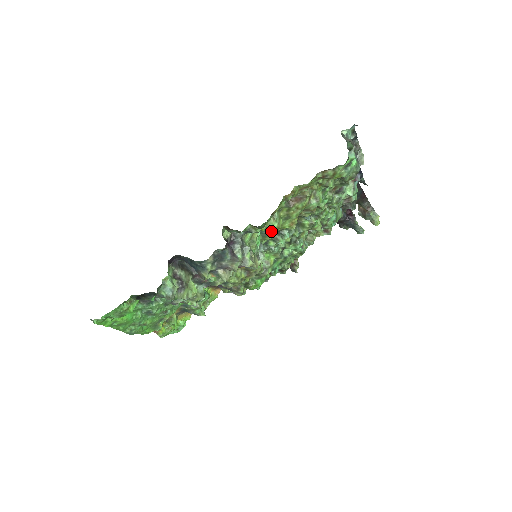
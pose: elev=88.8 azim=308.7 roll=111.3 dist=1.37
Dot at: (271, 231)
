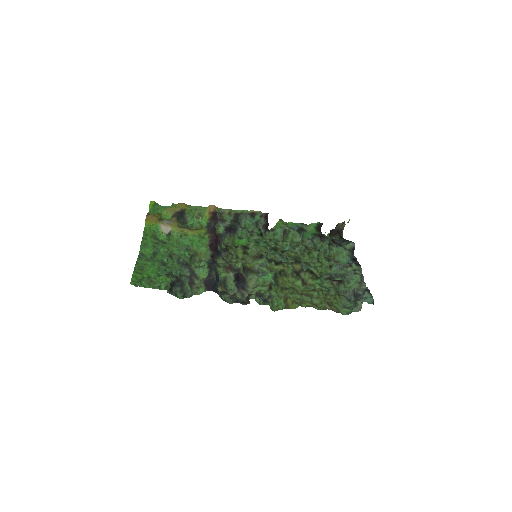
Dot at: (278, 273)
